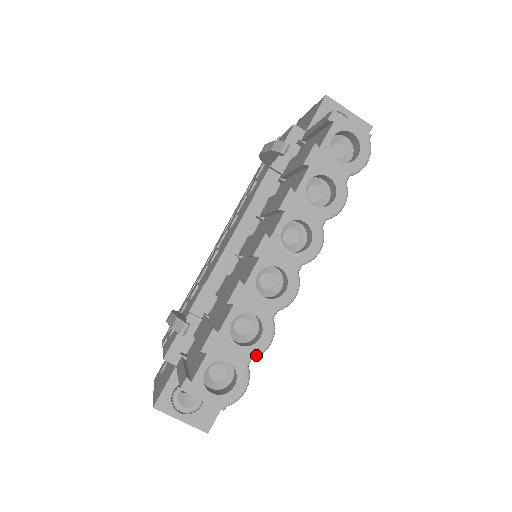
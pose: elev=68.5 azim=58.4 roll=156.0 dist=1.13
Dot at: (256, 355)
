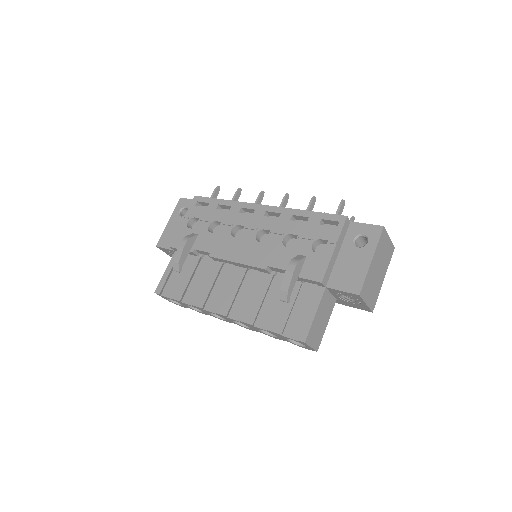
Dot at: (195, 310)
